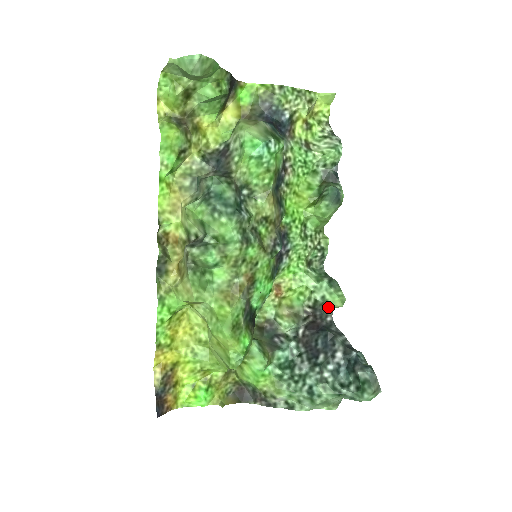
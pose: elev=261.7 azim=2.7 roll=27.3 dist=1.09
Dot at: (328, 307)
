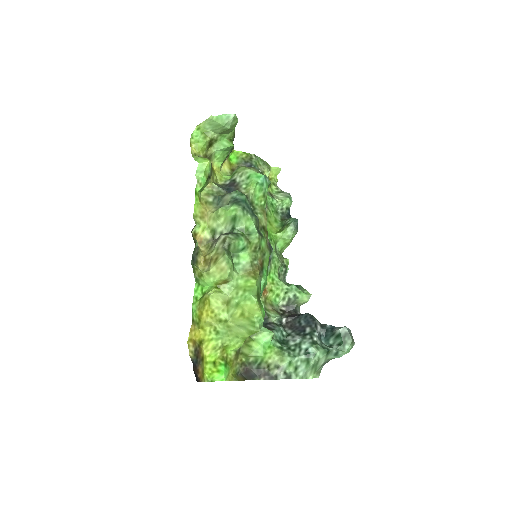
Dot at: (298, 303)
